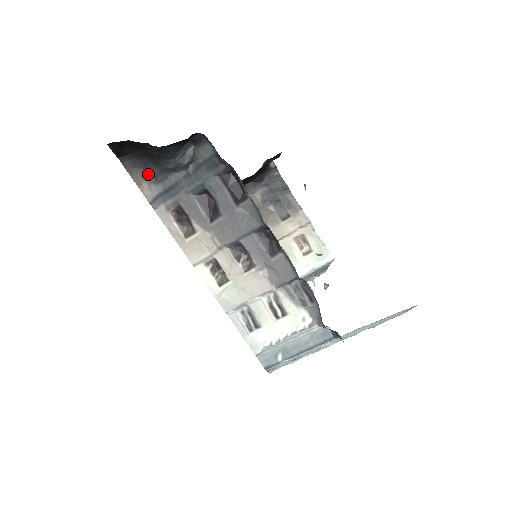
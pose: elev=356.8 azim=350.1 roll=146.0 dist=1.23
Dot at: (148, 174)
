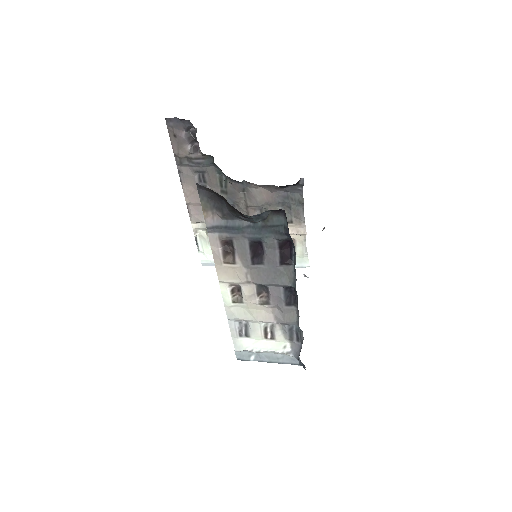
Dot at: (217, 208)
